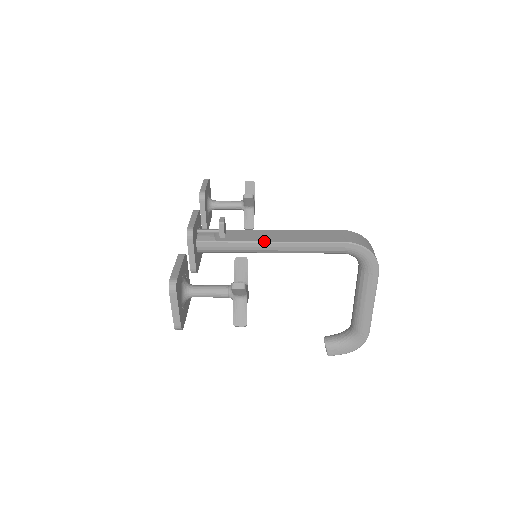
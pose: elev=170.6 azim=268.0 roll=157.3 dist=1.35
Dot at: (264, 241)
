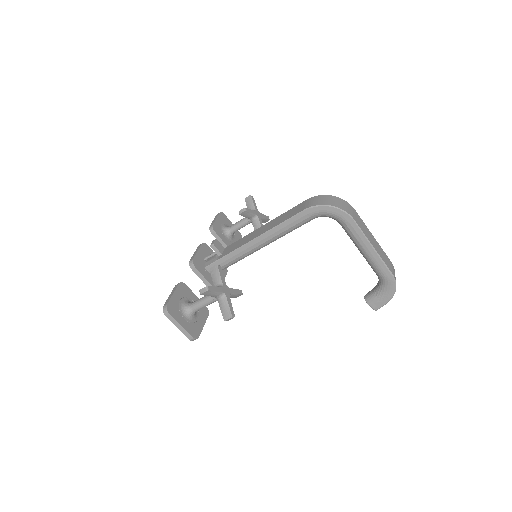
Dot at: (247, 243)
